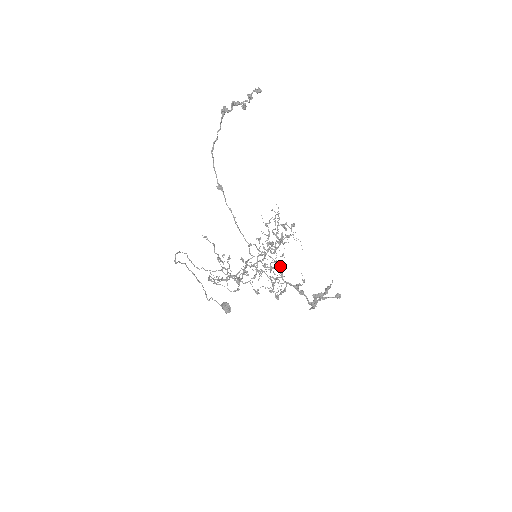
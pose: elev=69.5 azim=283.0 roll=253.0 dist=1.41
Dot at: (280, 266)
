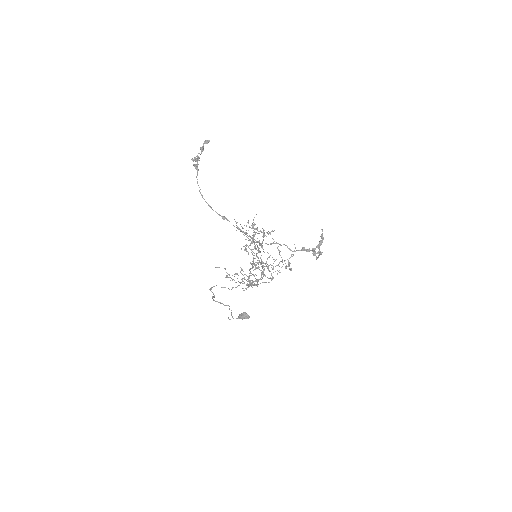
Dot at: (285, 245)
